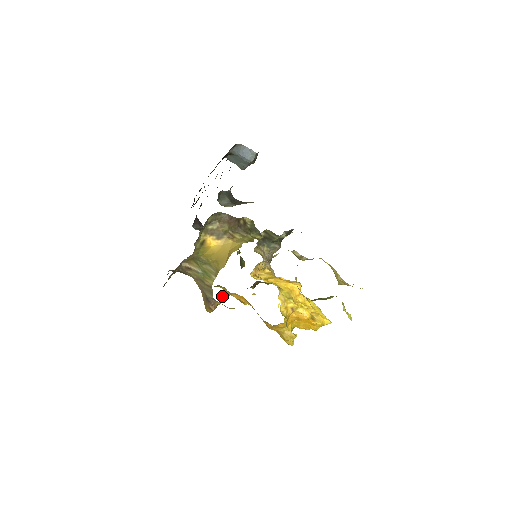
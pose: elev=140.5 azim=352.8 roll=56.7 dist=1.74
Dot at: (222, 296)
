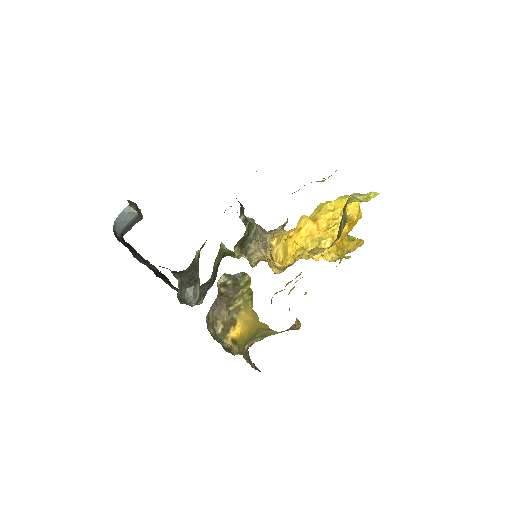
Dot at: occluded
